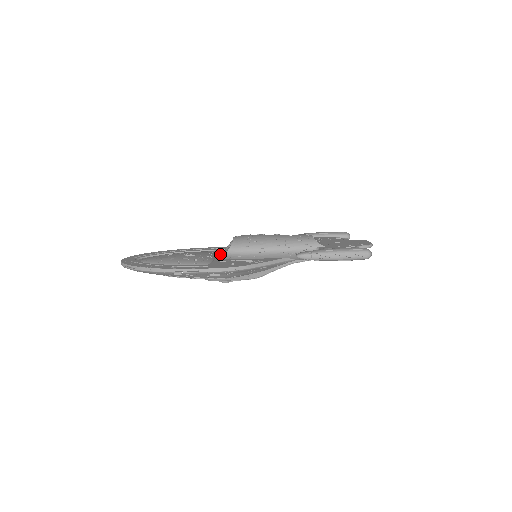
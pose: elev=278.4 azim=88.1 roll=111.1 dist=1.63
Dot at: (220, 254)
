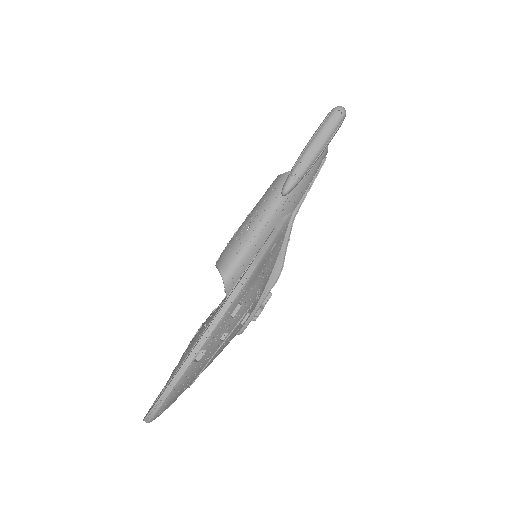
Dot at: (225, 298)
